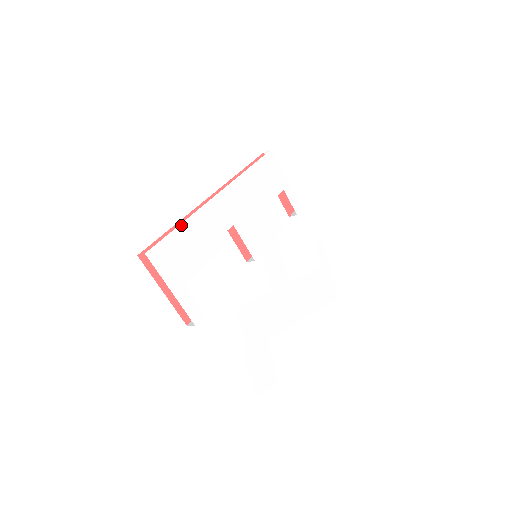
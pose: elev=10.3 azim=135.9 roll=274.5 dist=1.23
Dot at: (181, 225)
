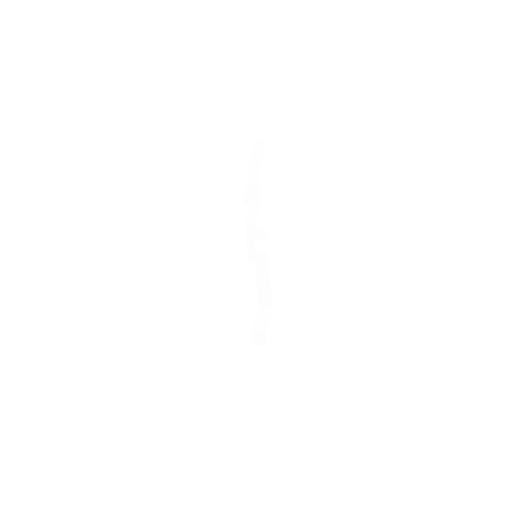
Dot at: occluded
